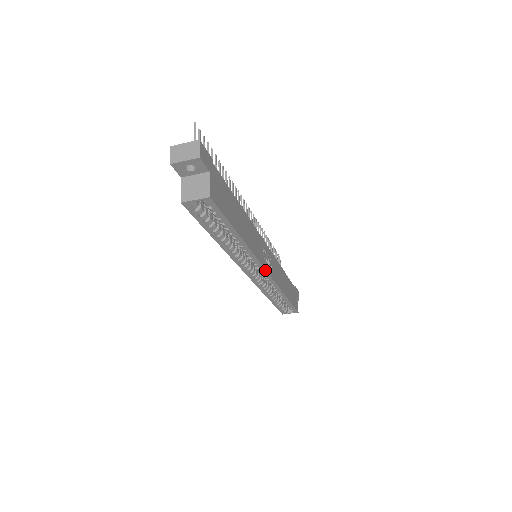
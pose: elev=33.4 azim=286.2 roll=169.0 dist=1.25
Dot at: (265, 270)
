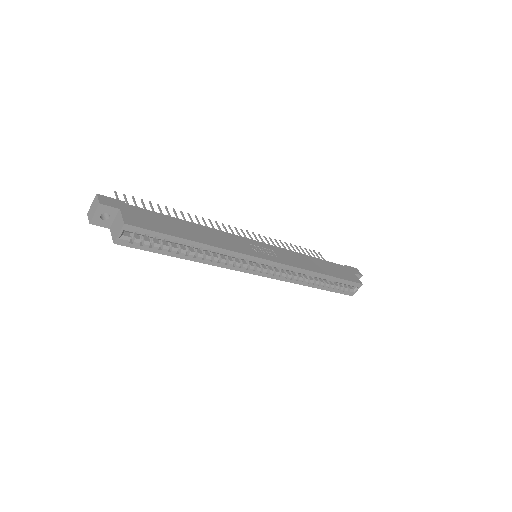
Dot at: (262, 259)
